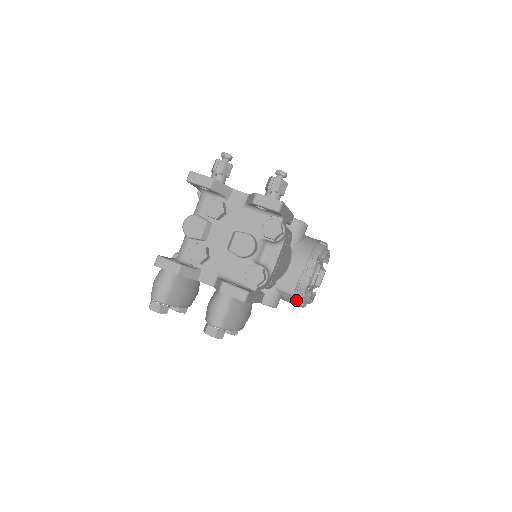
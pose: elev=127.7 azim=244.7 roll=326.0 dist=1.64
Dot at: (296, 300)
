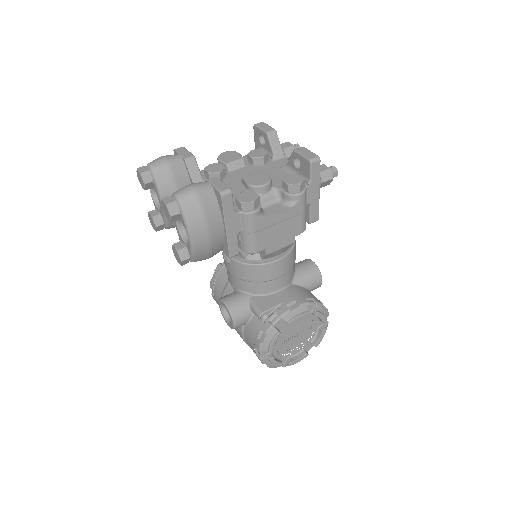
Dot at: (259, 331)
